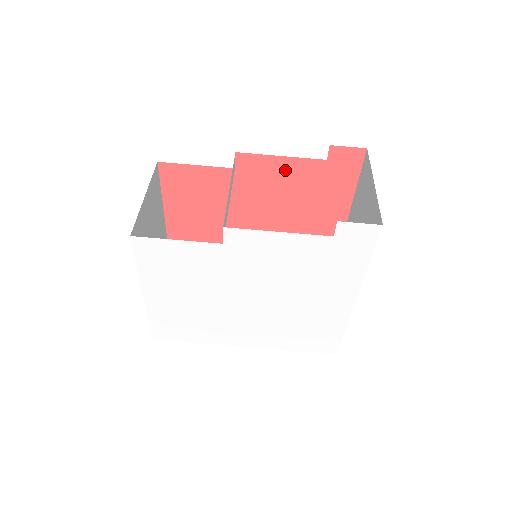
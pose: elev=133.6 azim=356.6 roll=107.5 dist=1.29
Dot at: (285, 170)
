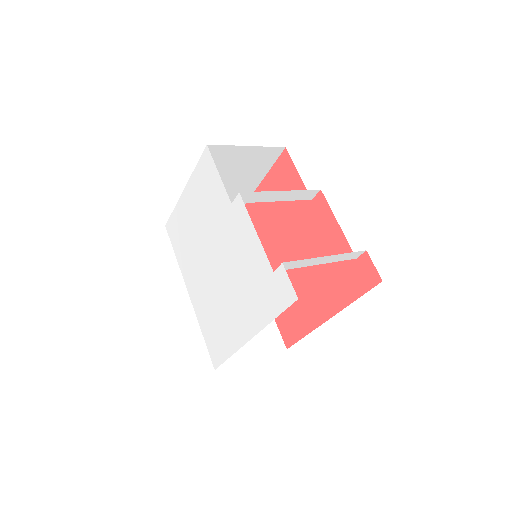
Dot at: (332, 235)
